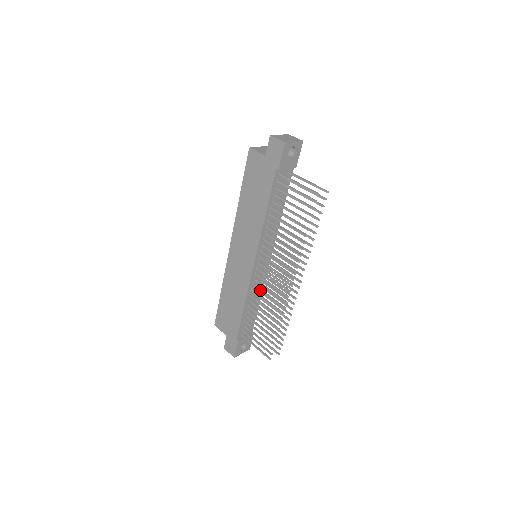
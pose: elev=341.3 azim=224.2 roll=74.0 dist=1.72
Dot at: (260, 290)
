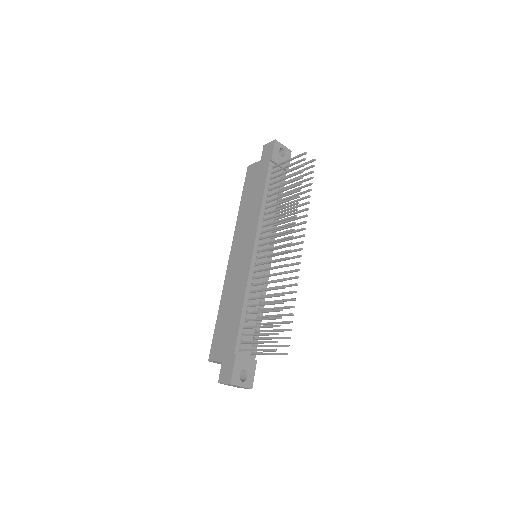
Dot at: (260, 276)
